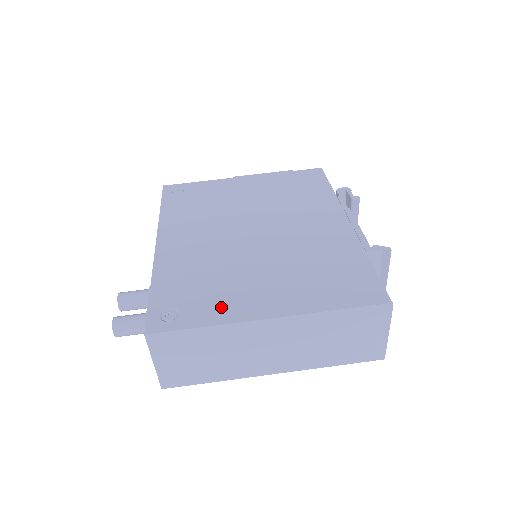
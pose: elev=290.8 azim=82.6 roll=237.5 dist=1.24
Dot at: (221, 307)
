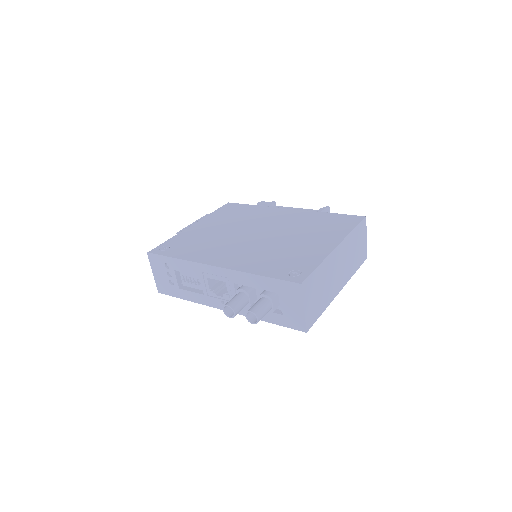
Dot at: (310, 257)
